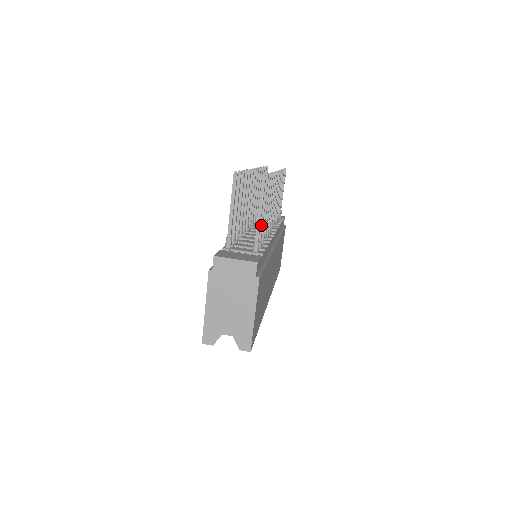
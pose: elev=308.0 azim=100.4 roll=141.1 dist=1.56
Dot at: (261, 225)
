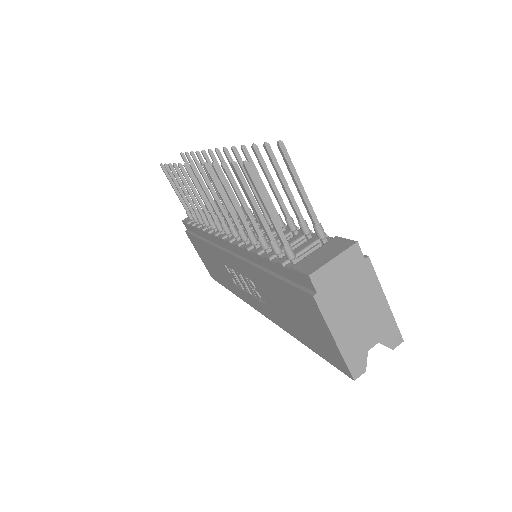
Dot at: (296, 206)
